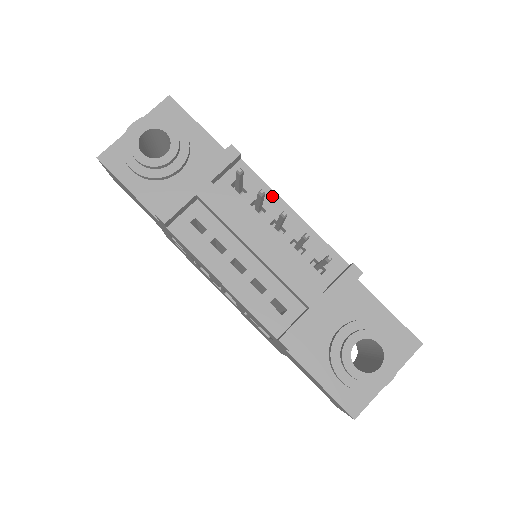
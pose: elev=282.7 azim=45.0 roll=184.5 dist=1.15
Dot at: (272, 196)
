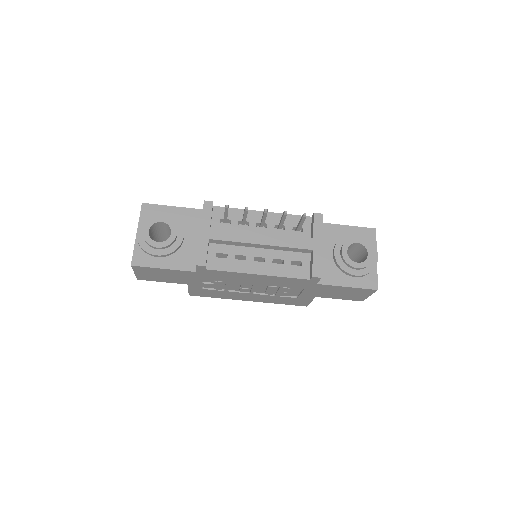
Dot at: occluded
